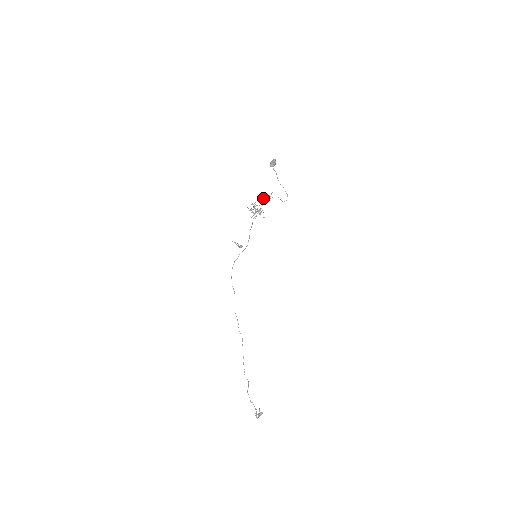
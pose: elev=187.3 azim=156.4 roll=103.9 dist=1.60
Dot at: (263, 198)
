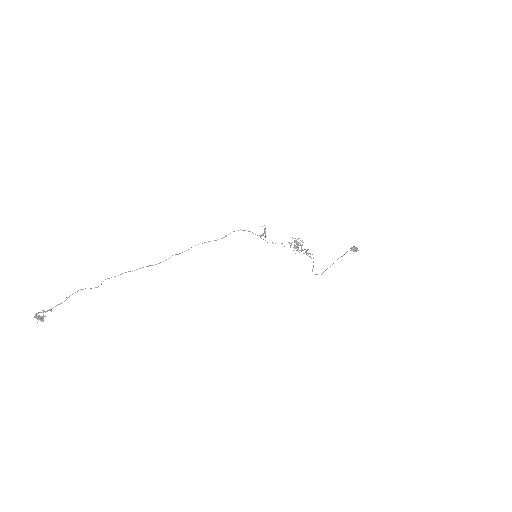
Dot at: occluded
